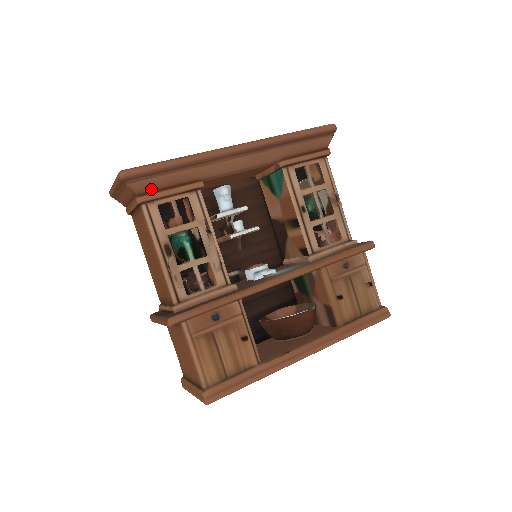
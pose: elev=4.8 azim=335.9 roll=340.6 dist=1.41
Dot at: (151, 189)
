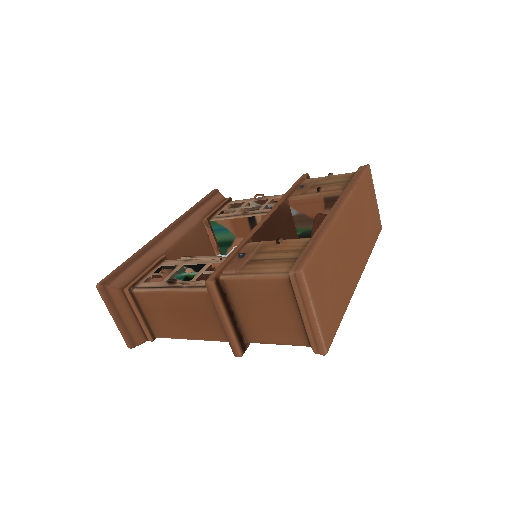
Dot at: (130, 280)
